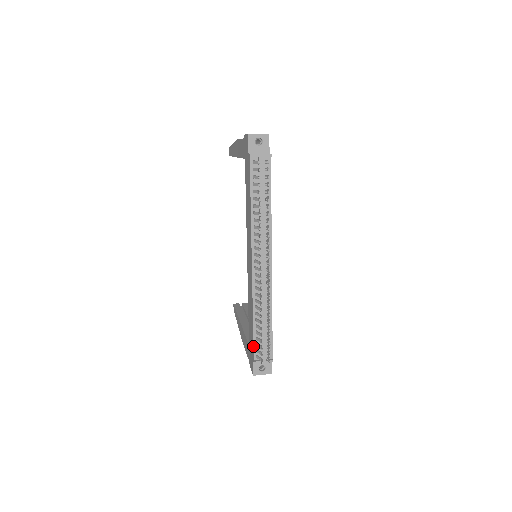
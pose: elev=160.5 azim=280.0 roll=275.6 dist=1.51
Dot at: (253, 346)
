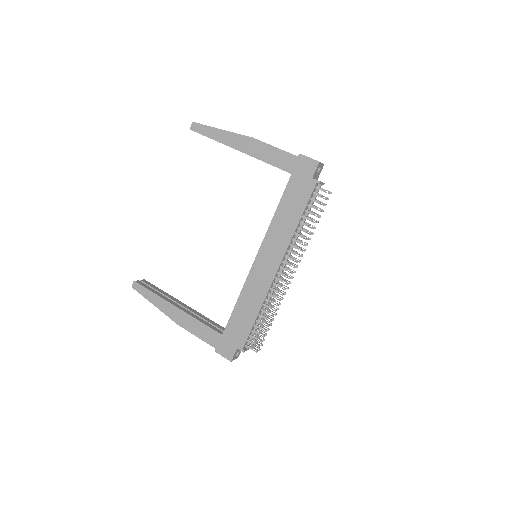
Dot at: (248, 337)
